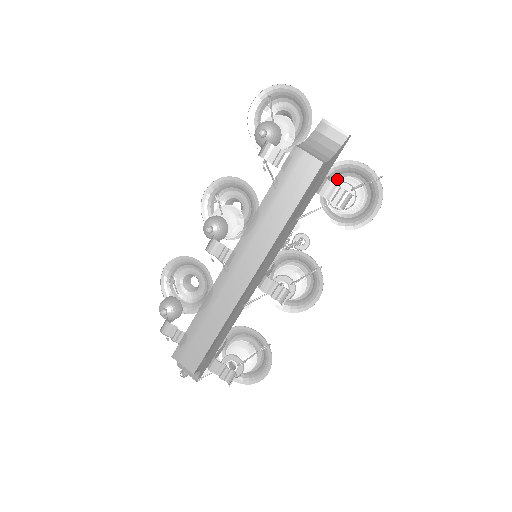
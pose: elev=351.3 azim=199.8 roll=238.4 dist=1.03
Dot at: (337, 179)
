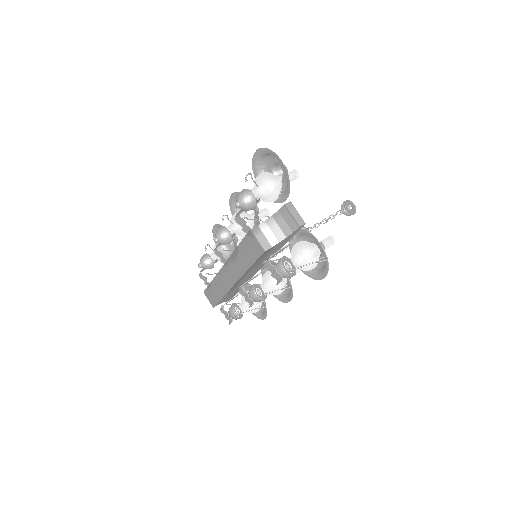
Dot at: (298, 244)
